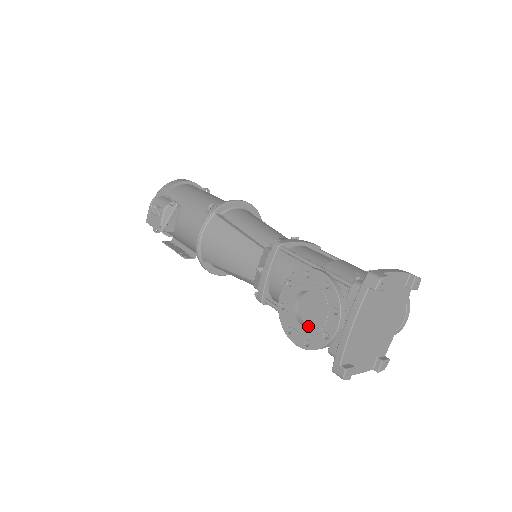
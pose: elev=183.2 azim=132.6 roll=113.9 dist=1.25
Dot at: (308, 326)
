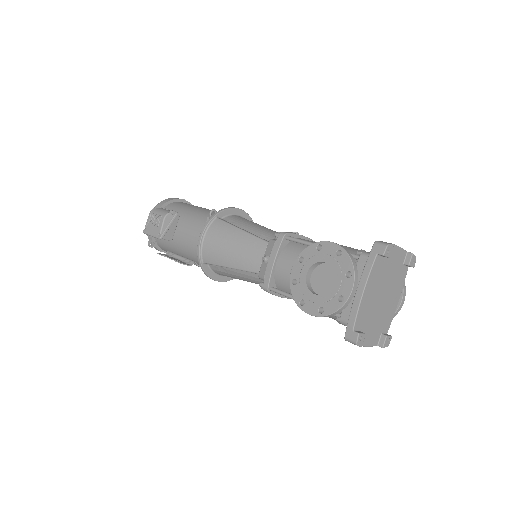
Dot at: (321, 295)
